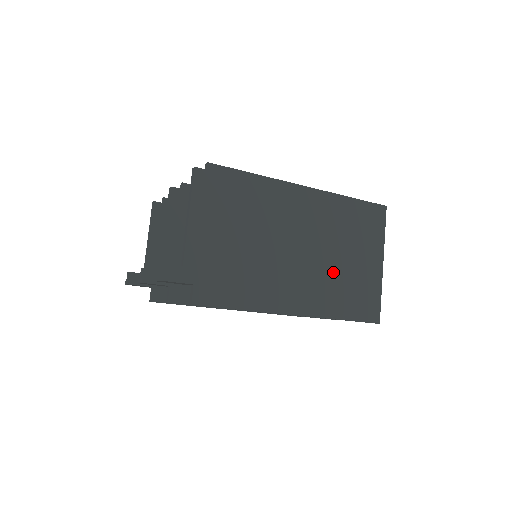
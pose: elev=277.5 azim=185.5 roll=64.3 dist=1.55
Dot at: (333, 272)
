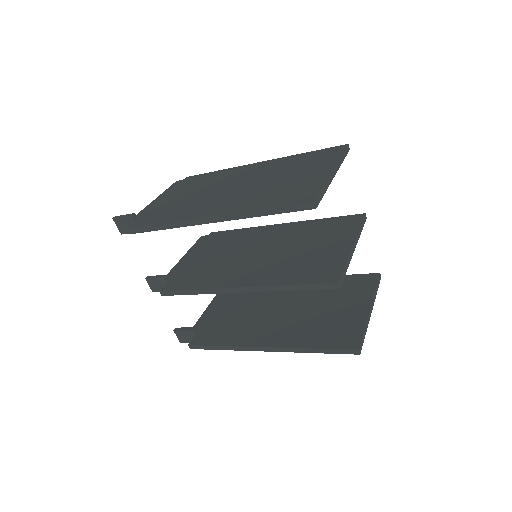
Dot at: (265, 188)
